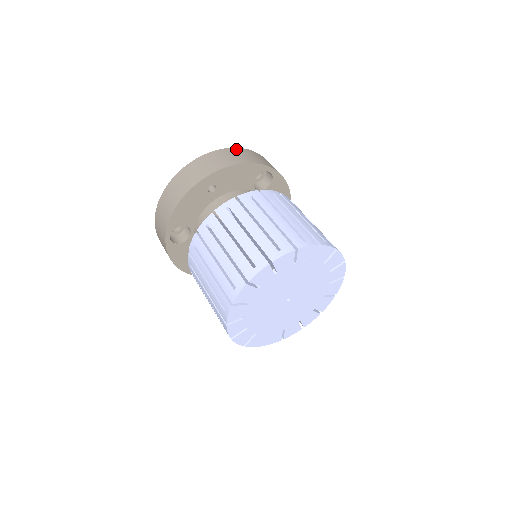
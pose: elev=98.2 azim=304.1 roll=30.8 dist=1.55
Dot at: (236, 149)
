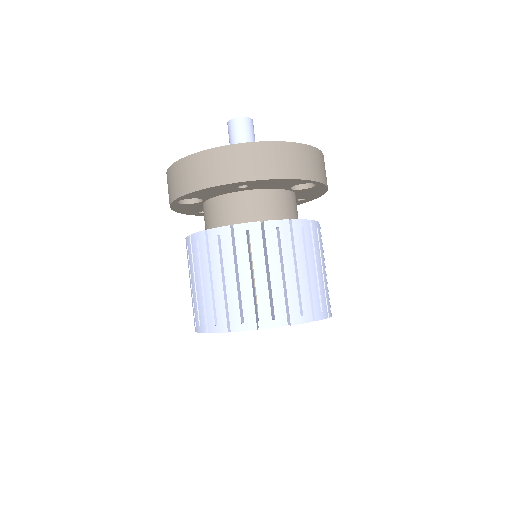
Dot at: (292, 146)
